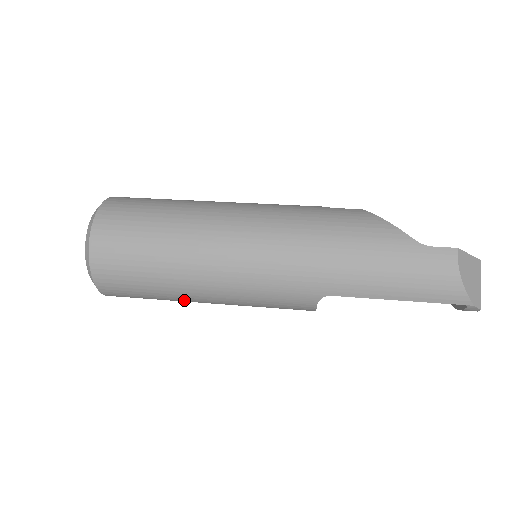
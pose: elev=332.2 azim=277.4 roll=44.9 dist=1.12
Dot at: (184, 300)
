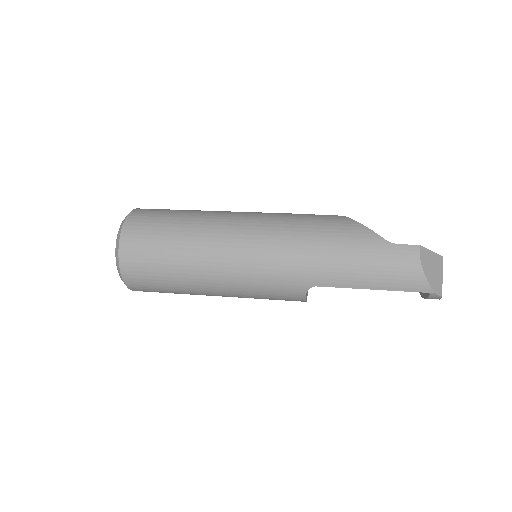
Dot at: (196, 293)
